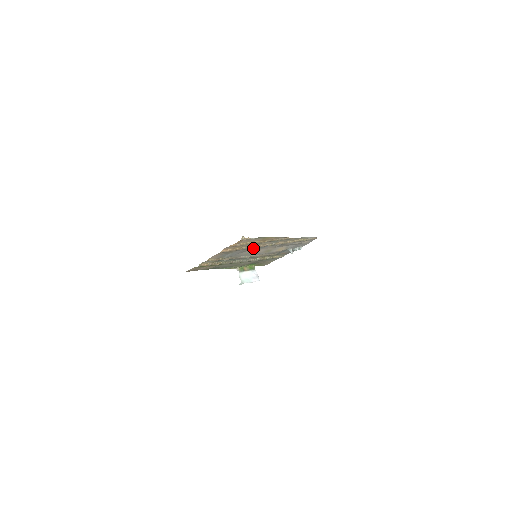
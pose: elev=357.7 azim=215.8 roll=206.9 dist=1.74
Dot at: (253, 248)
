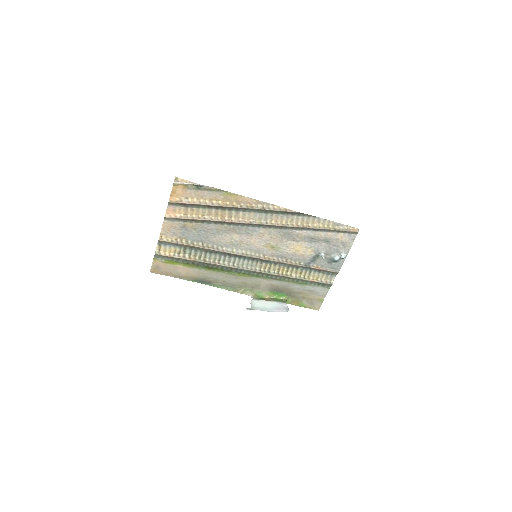
Dot at: (231, 227)
